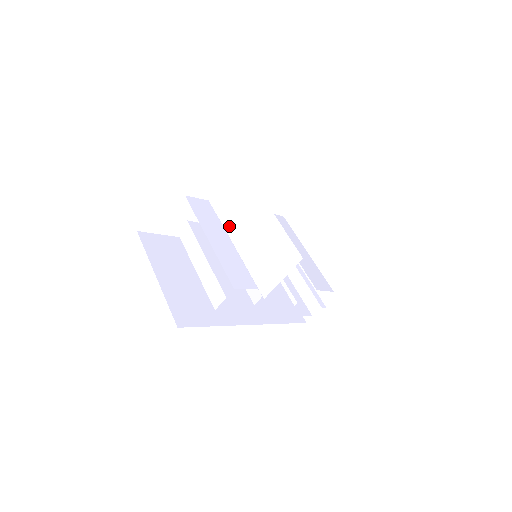
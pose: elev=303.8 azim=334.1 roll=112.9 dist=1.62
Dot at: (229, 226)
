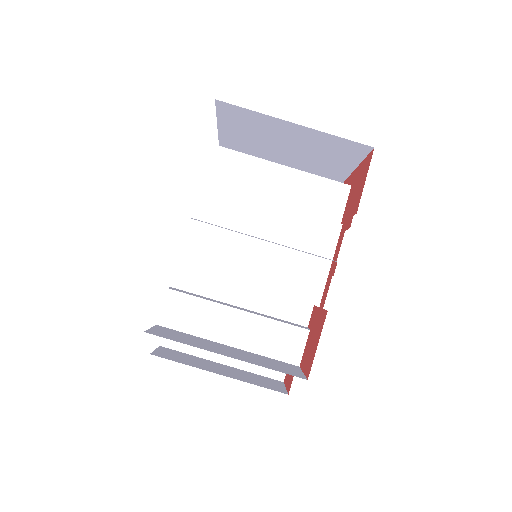
Dot at: occluded
